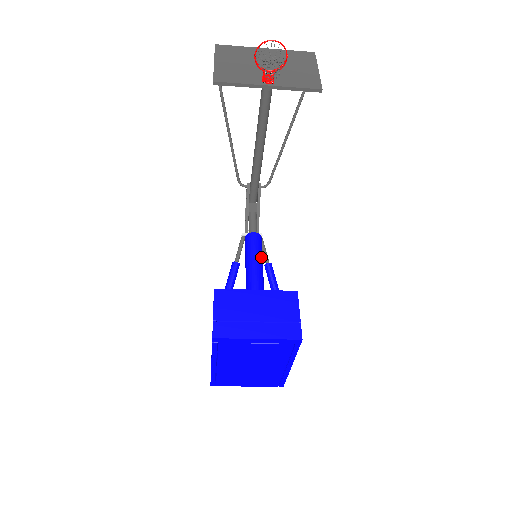
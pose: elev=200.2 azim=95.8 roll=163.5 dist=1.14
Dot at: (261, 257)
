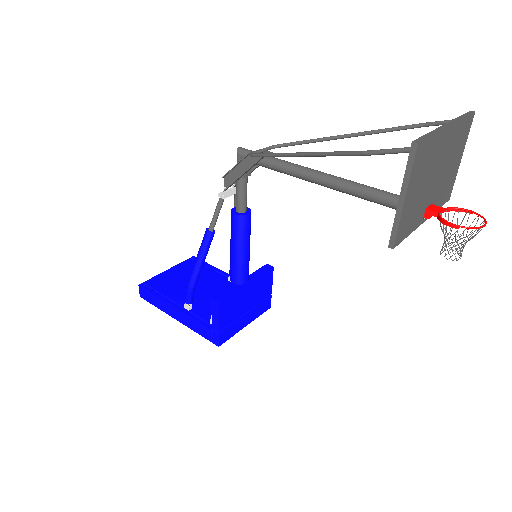
Dot at: occluded
